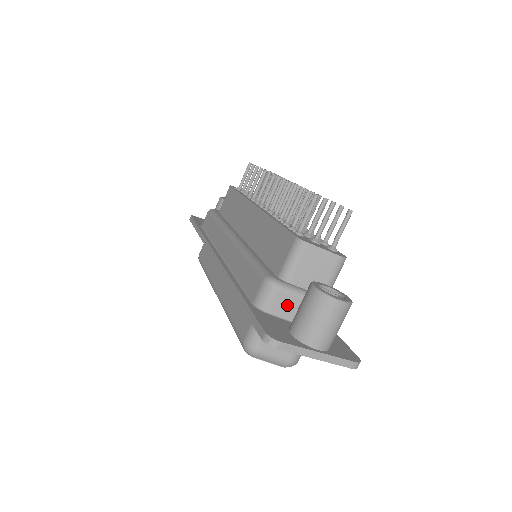
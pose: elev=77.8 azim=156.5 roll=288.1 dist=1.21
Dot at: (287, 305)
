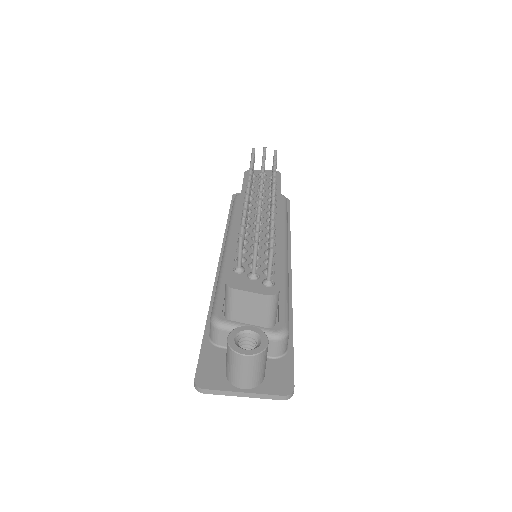
Dot at: occluded
